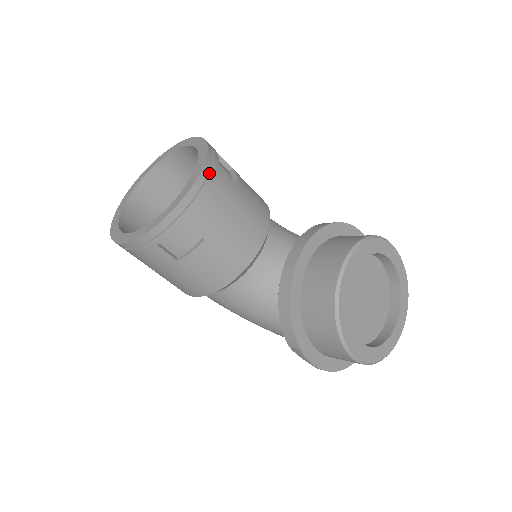
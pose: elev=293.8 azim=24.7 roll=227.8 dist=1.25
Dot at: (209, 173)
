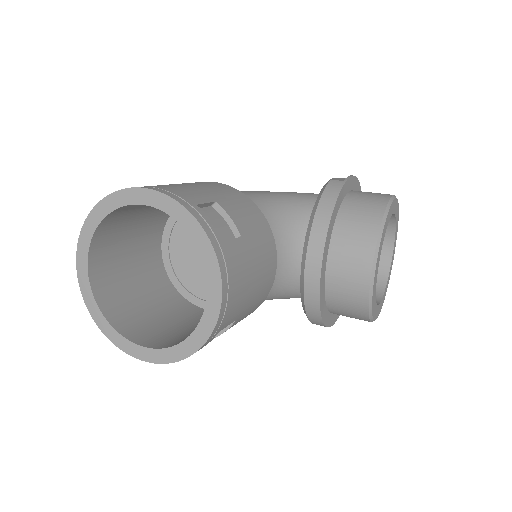
Dot at: (226, 271)
